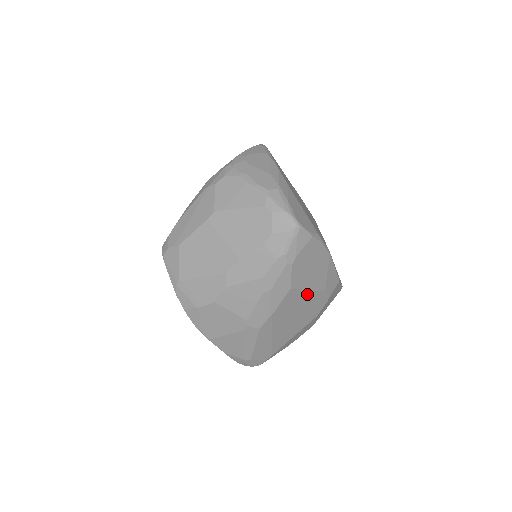
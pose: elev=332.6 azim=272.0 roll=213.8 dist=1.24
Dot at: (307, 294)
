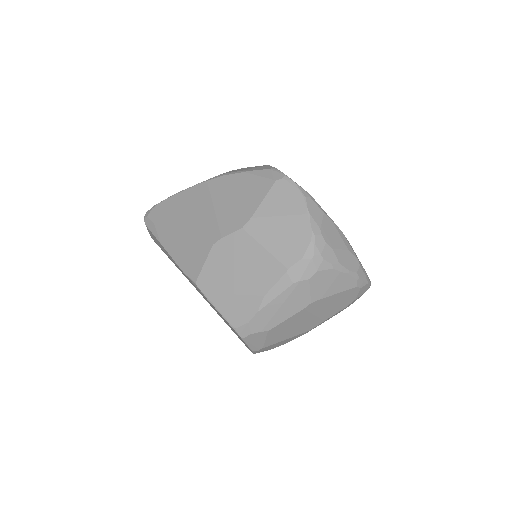
Dot at: occluded
